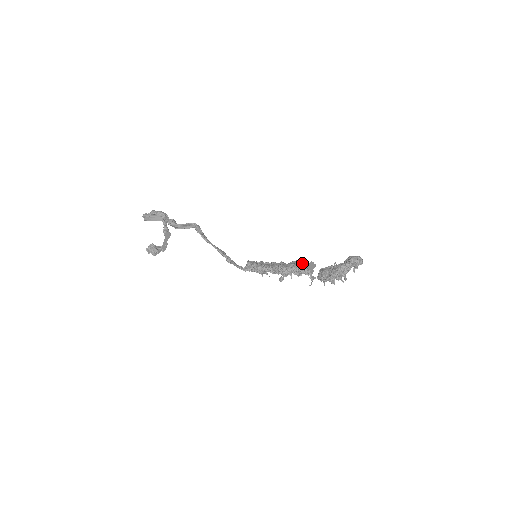
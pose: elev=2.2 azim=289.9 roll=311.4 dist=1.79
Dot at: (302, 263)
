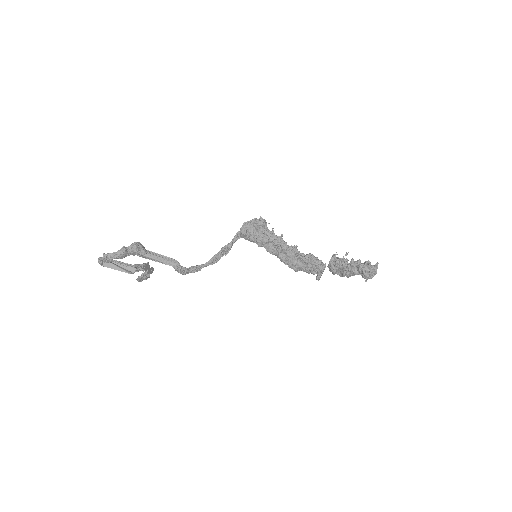
Dot at: (311, 267)
